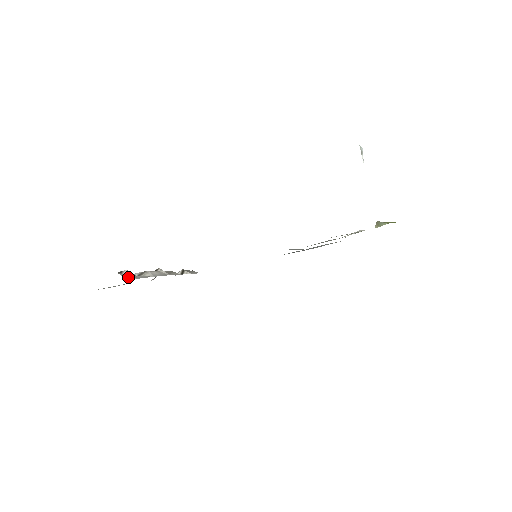
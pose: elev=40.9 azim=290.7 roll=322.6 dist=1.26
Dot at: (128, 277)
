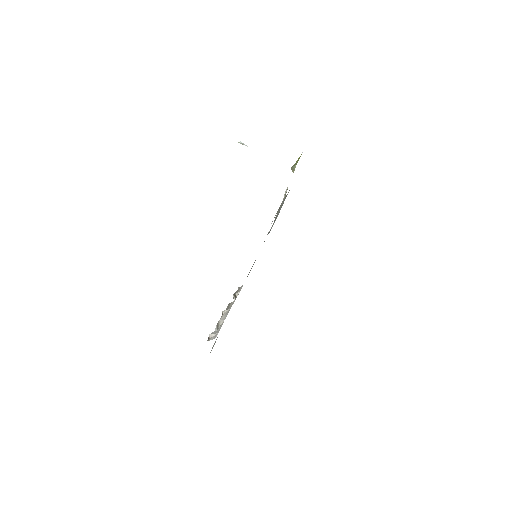
Dot at: (214, 337)
